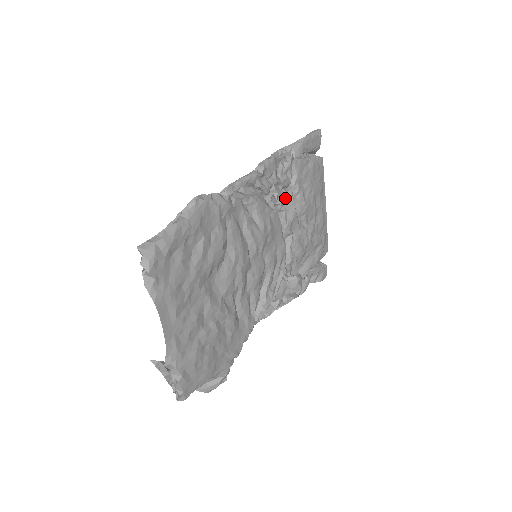
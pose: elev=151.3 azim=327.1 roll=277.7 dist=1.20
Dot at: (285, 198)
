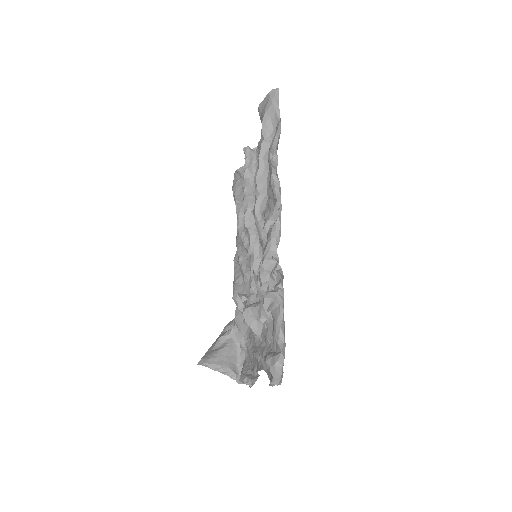
Dot at: occluded
